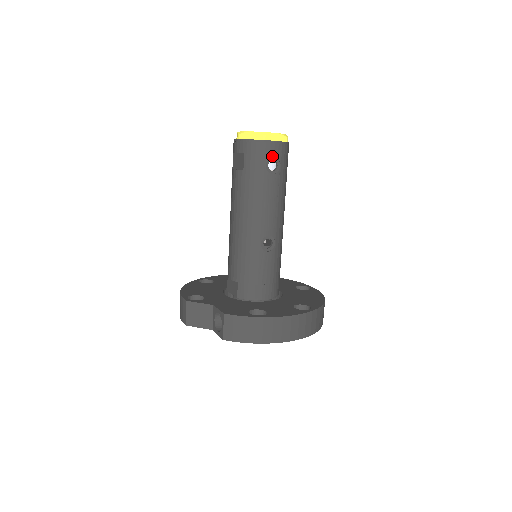
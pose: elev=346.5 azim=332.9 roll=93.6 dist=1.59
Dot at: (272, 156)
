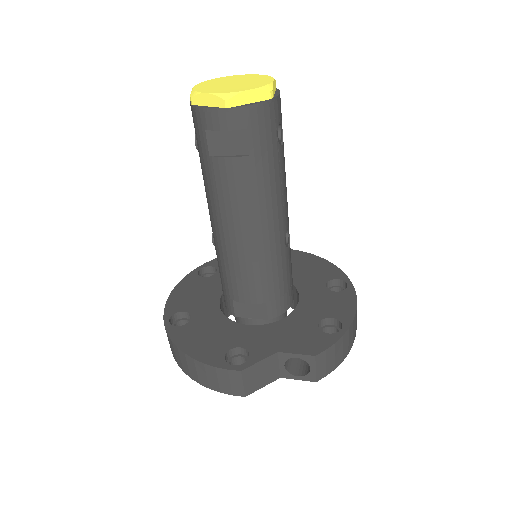
Dot at: (280, 119)
